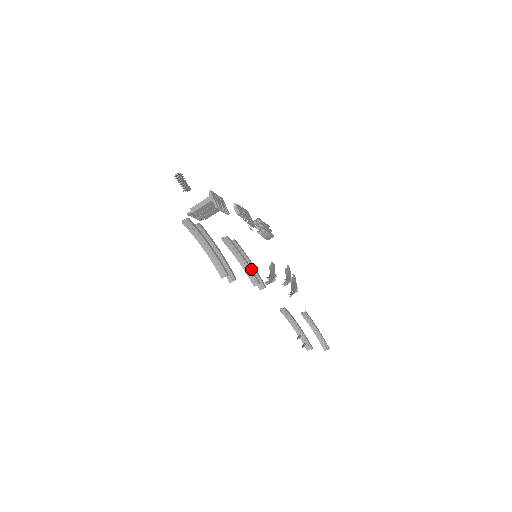
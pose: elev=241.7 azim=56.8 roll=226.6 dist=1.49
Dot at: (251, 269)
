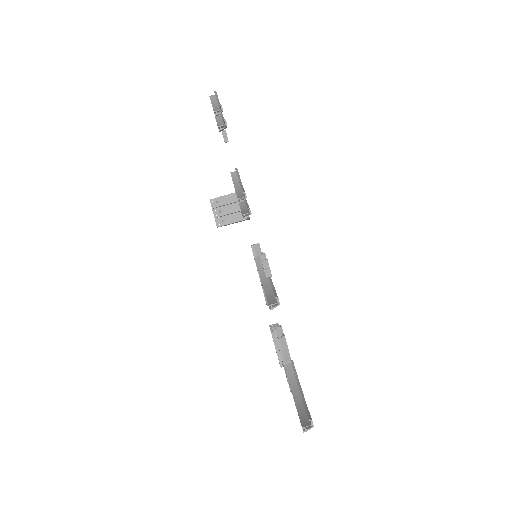
Dot at: occluded
